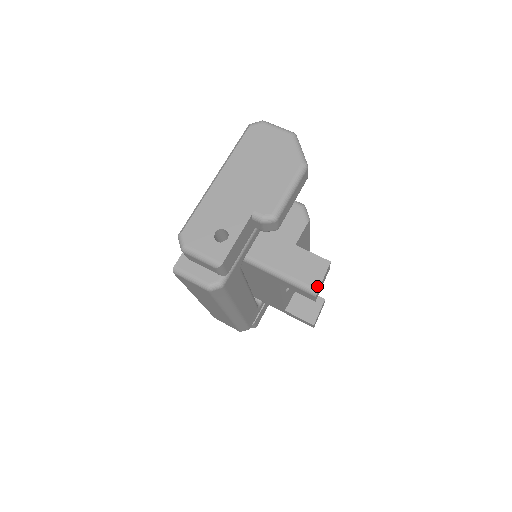
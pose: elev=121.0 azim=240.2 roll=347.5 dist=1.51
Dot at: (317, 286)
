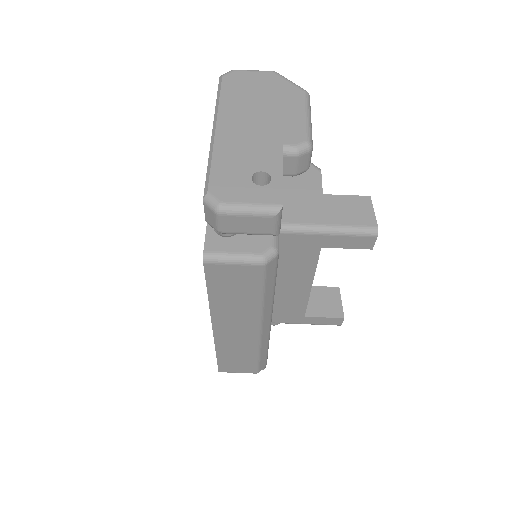
Dot at: (374, 223)
